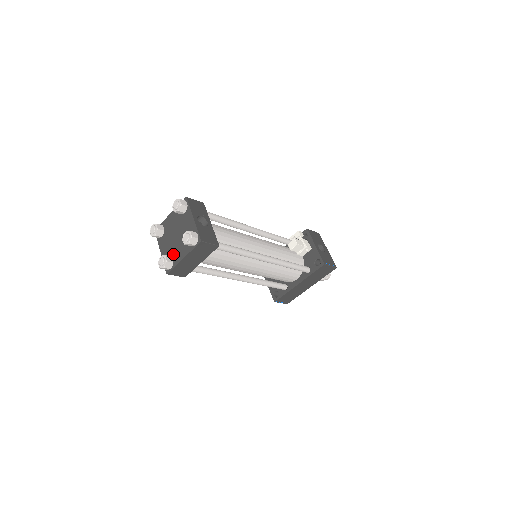
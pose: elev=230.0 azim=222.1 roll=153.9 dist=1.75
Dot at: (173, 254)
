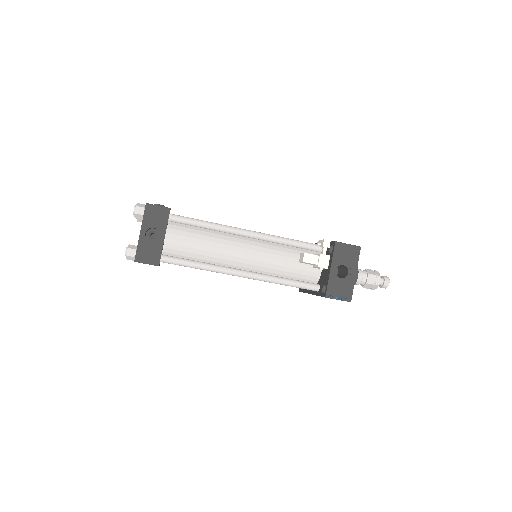
Dot at: occluded
